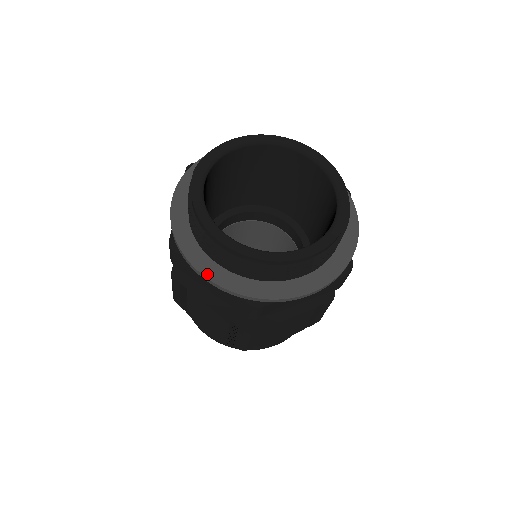
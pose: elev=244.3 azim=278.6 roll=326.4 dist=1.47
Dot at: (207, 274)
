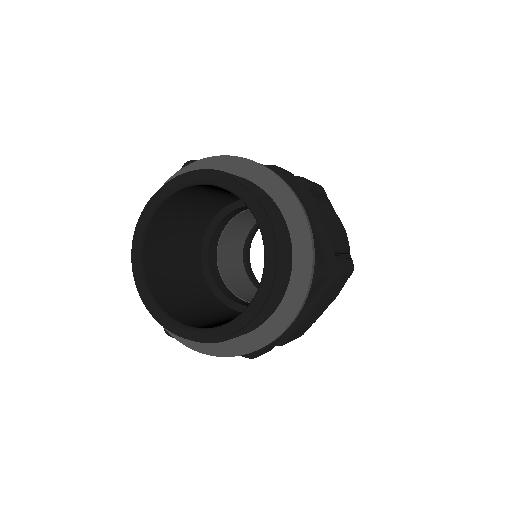
Dot at: (202, 350)
